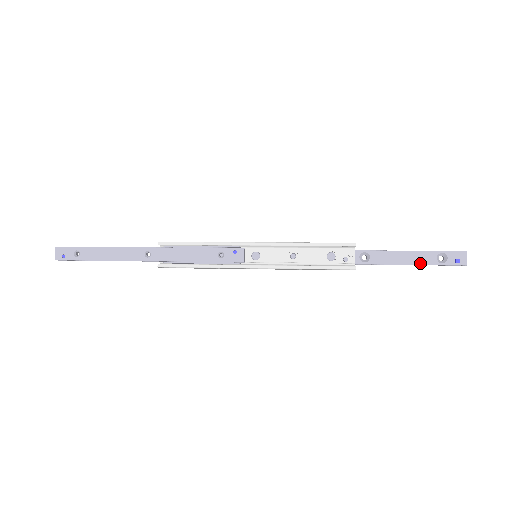
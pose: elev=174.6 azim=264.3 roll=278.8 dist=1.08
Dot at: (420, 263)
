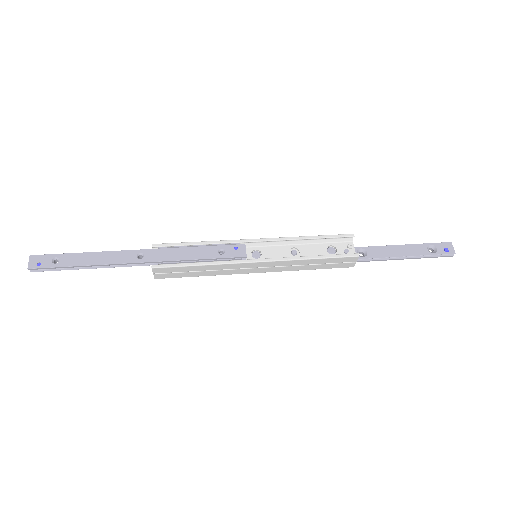
Dot at: (414, 254)
